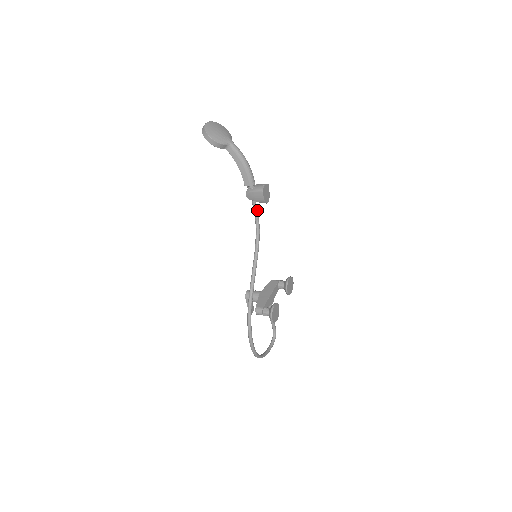
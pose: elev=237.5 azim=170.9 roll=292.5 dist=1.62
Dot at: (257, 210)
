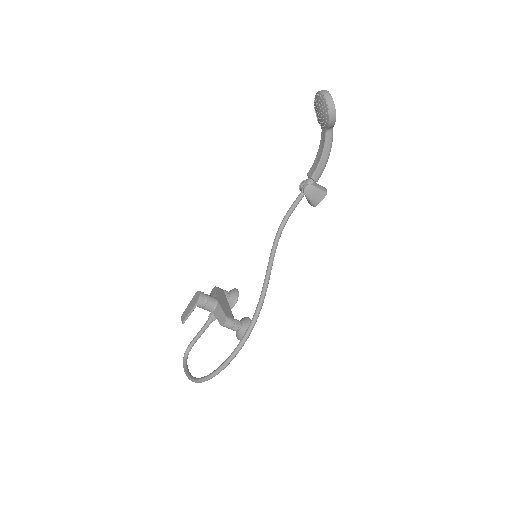
Dot at: occluded
